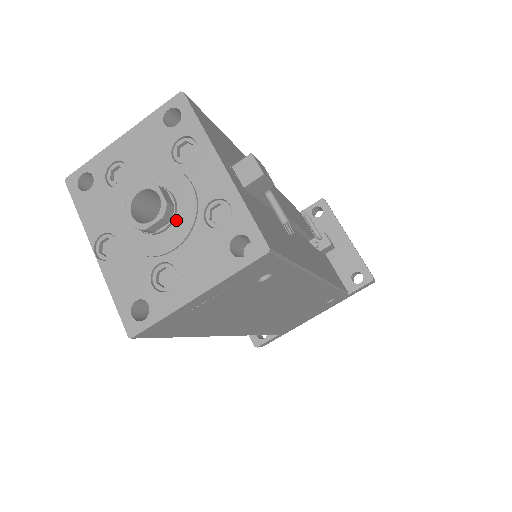
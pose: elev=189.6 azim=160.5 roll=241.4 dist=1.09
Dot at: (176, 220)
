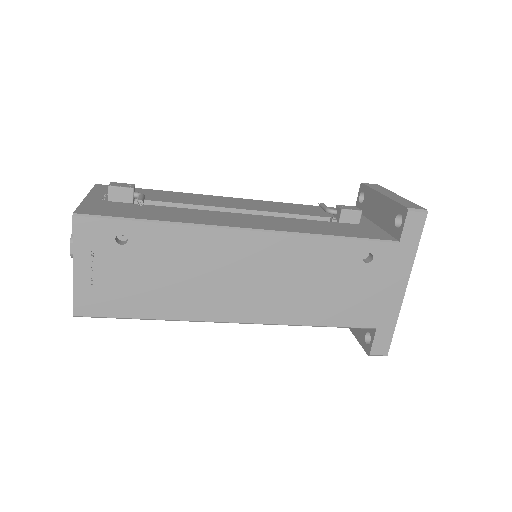
Dot at: occluded
